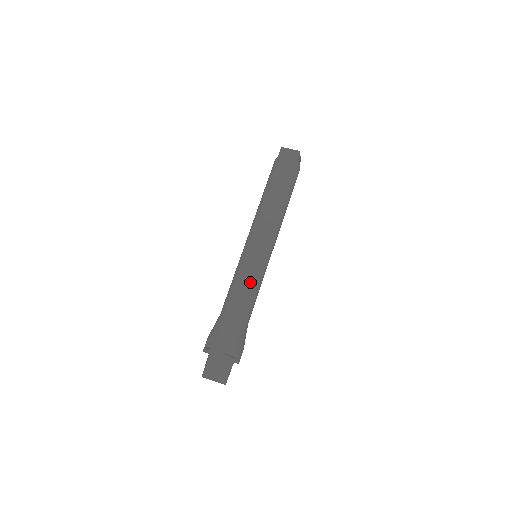
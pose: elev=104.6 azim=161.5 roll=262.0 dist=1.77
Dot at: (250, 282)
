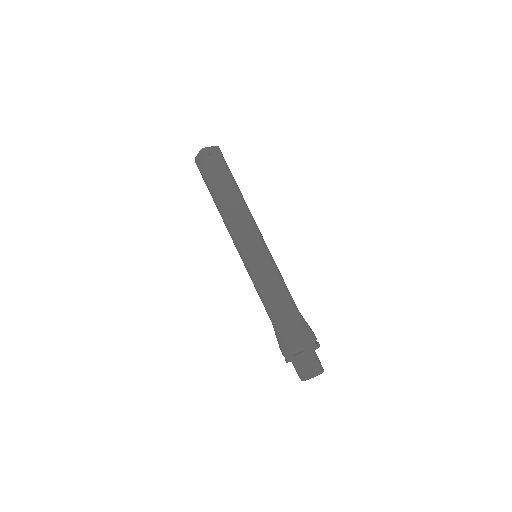
Dot at: (262, 286)
